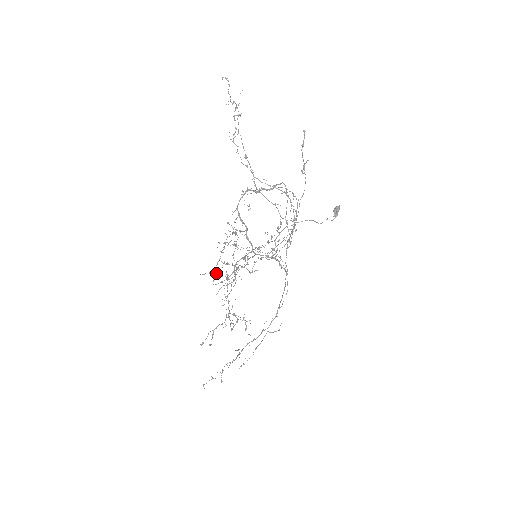
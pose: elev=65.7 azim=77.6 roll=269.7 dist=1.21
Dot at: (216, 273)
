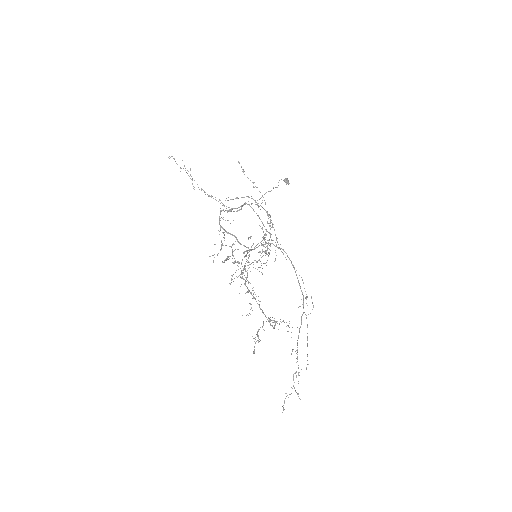
Dot at: (224, 260)
